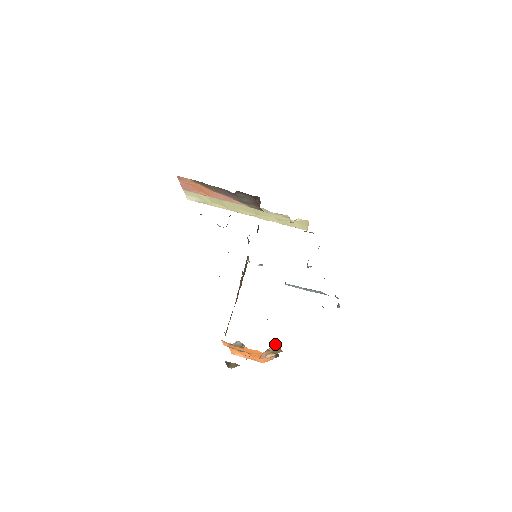
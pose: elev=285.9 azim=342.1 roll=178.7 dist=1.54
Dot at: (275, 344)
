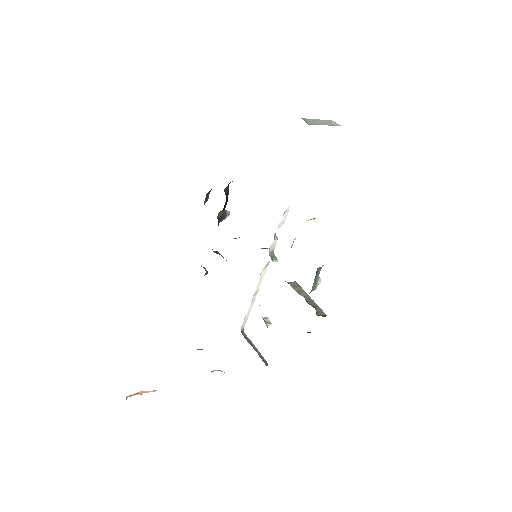
Dot at: occluded
